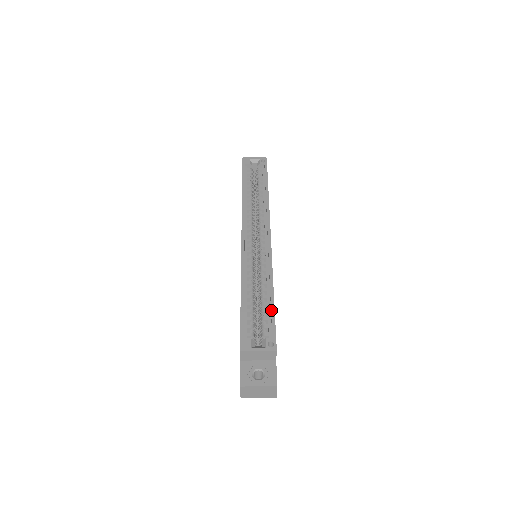
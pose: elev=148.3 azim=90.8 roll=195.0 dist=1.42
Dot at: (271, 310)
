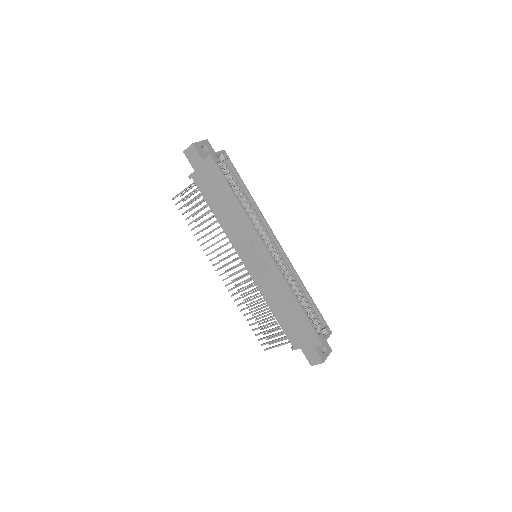
Dot at: (316, 307)
